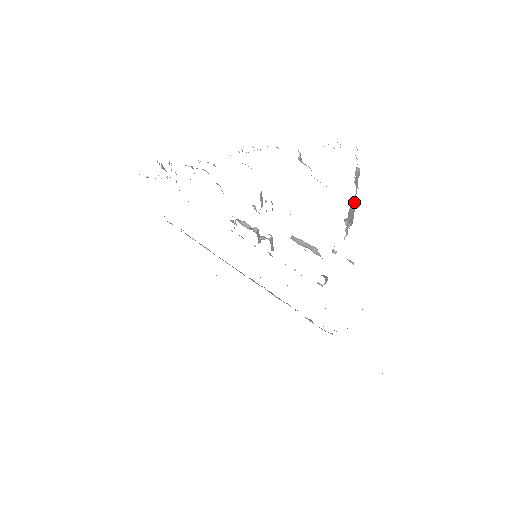
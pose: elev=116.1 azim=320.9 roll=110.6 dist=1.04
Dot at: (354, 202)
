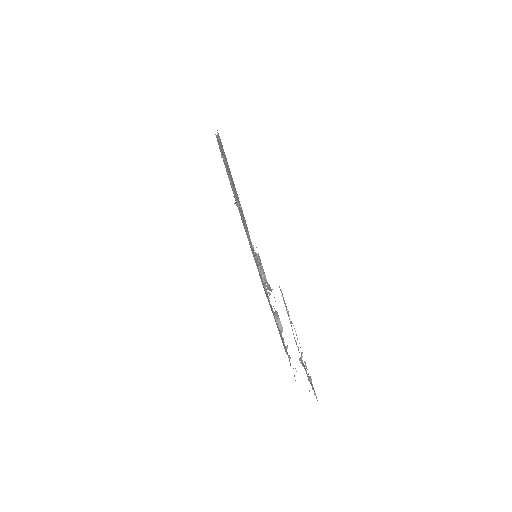
Dot at: occluded
